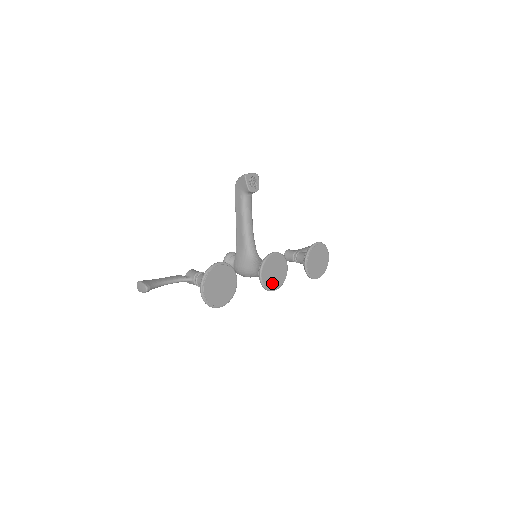
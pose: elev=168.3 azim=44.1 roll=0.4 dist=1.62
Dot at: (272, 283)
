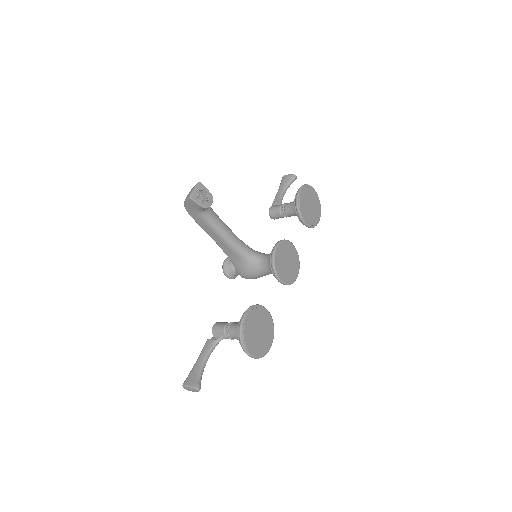
Dot at: (292, 273)
